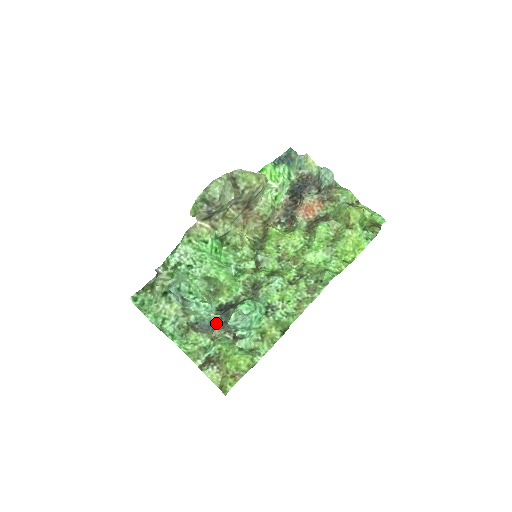
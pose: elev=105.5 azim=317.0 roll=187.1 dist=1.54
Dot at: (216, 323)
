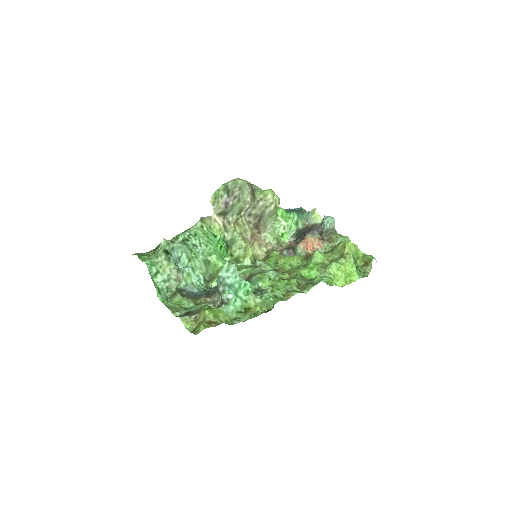
Dot at: (204, 294)
